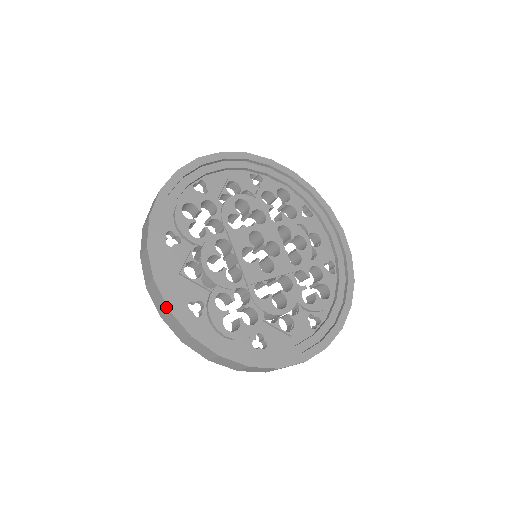
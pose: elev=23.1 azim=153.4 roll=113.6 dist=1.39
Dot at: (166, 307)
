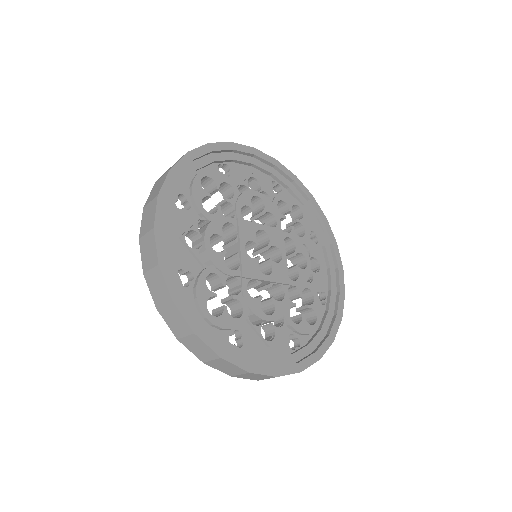
Dot at: (157, 261)
